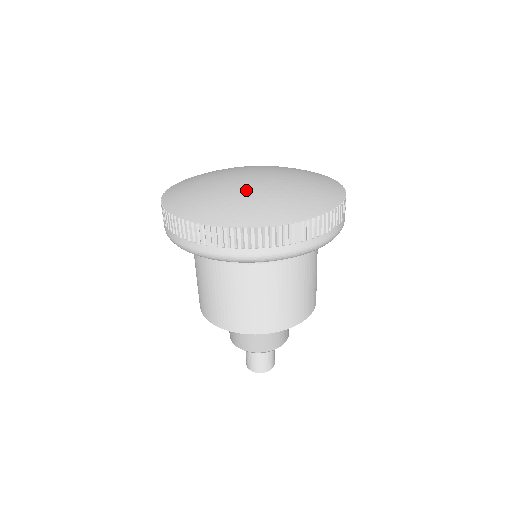
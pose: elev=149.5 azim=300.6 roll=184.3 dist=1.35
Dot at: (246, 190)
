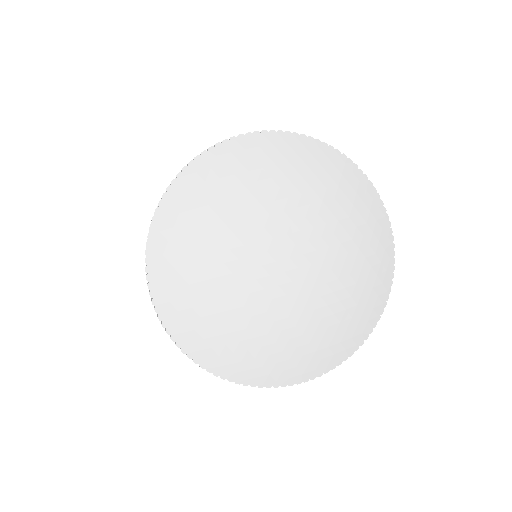
Dot at: (285, 318)
